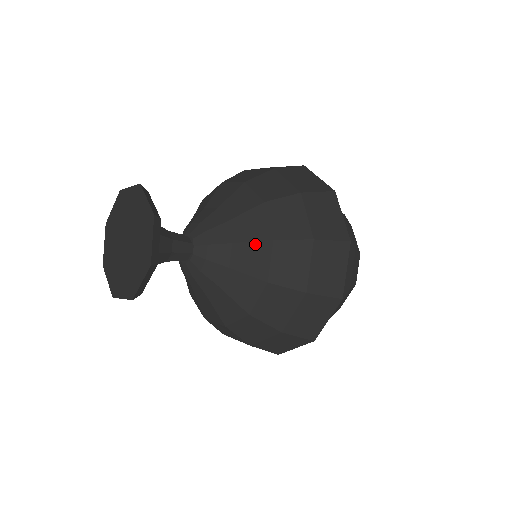
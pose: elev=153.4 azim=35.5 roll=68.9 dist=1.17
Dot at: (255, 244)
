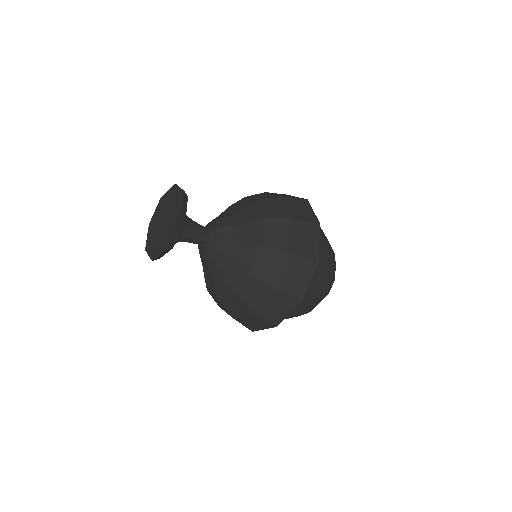
Dot at: (252, 223)
